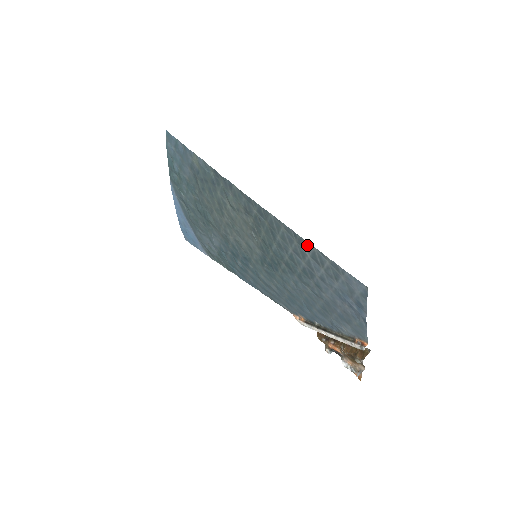
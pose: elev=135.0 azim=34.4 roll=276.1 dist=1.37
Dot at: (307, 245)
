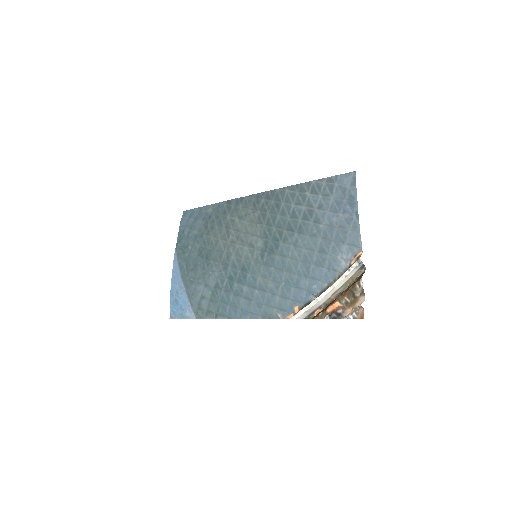
Dot at: (307, 185)
